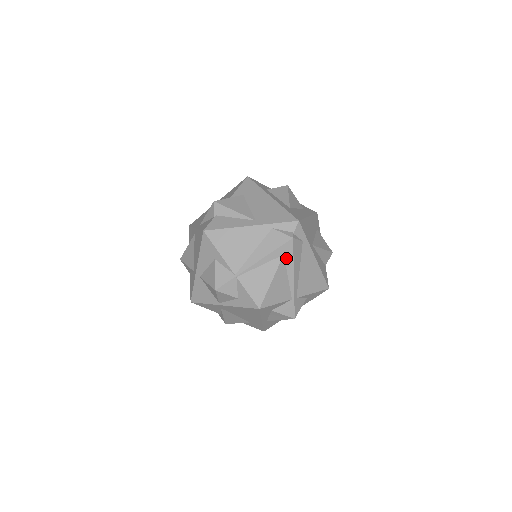
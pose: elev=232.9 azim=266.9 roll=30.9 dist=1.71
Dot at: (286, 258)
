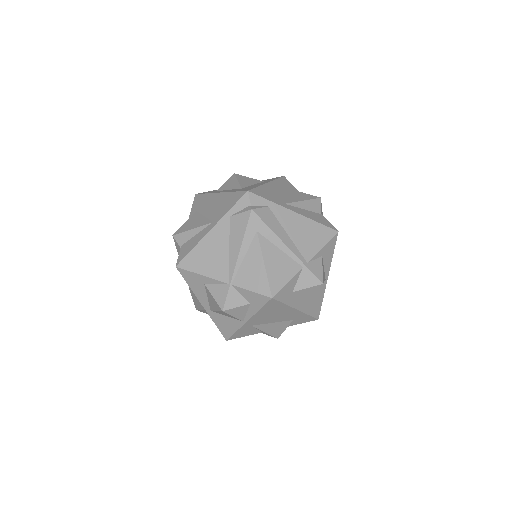
Dot at: (262, 233)
